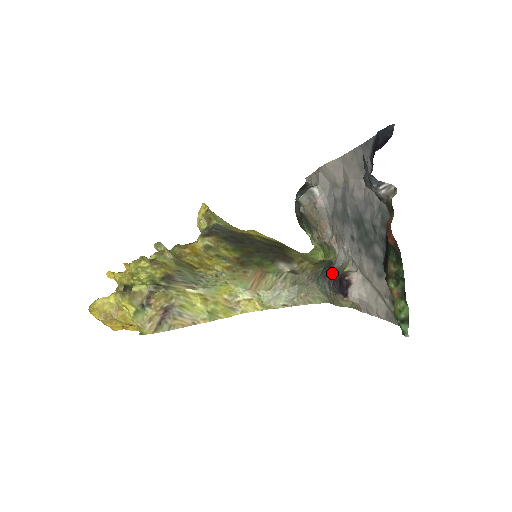
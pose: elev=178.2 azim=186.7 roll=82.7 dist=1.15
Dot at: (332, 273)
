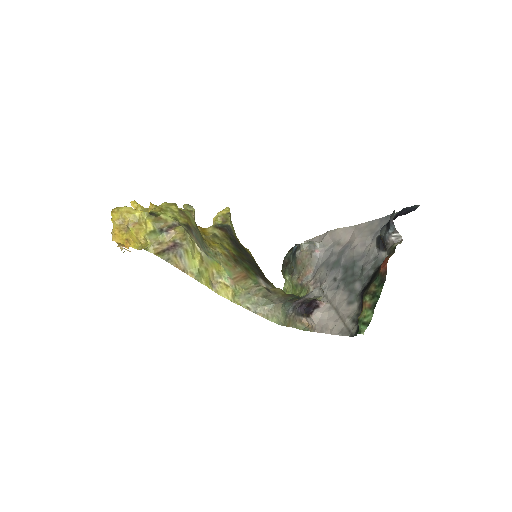
Dot at: (302, 300)
